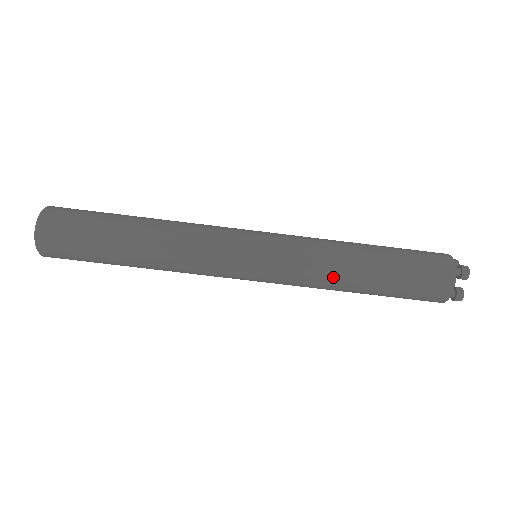
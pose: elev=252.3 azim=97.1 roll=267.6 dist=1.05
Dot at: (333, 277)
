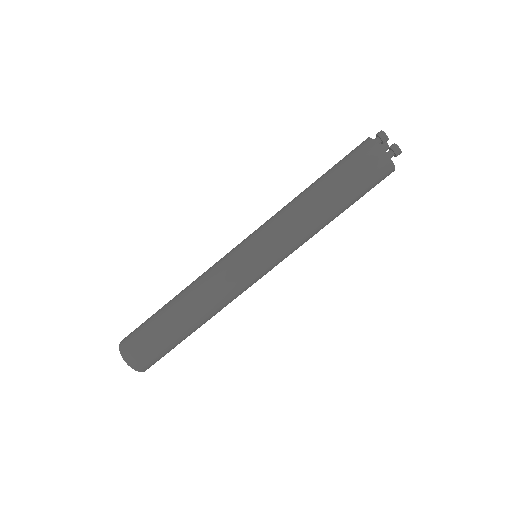
Dot at: (301, 215)
